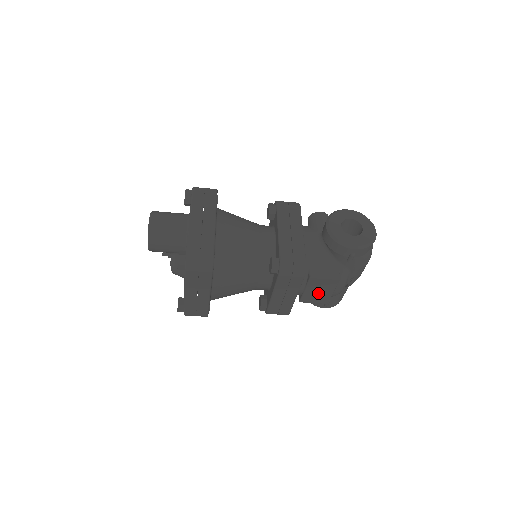
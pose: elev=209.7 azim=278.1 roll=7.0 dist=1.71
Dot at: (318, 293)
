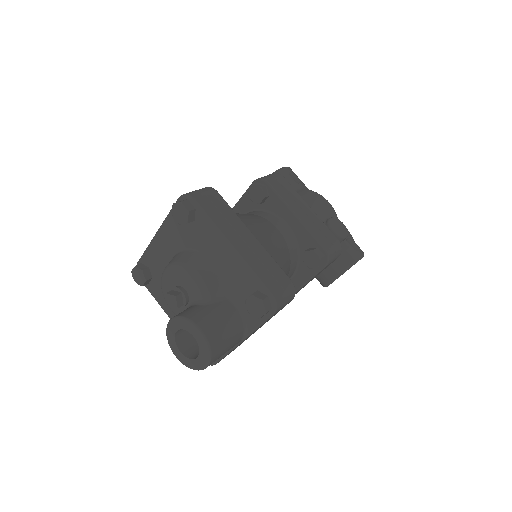
Dot at: occluded
